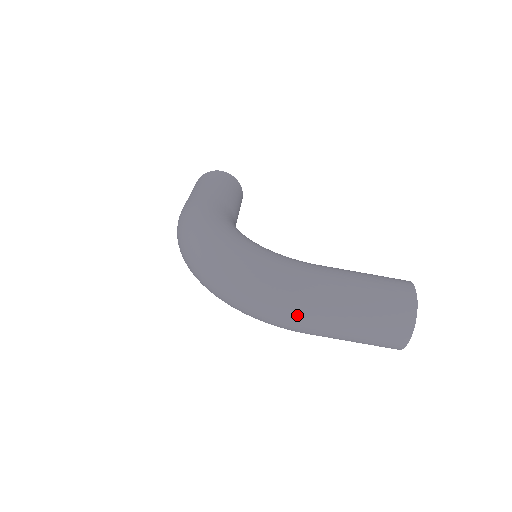
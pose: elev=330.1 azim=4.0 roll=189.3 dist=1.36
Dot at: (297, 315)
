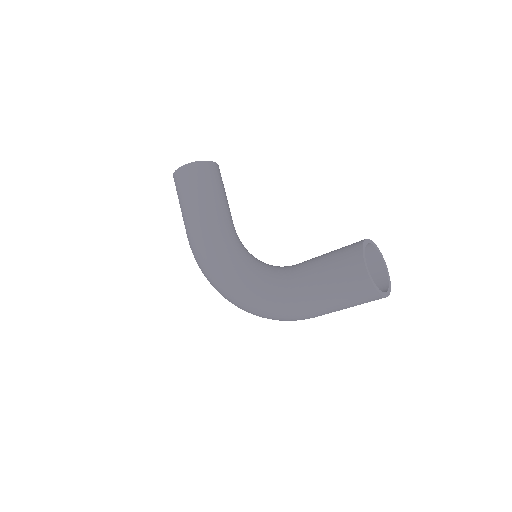
Dot at: occluded
